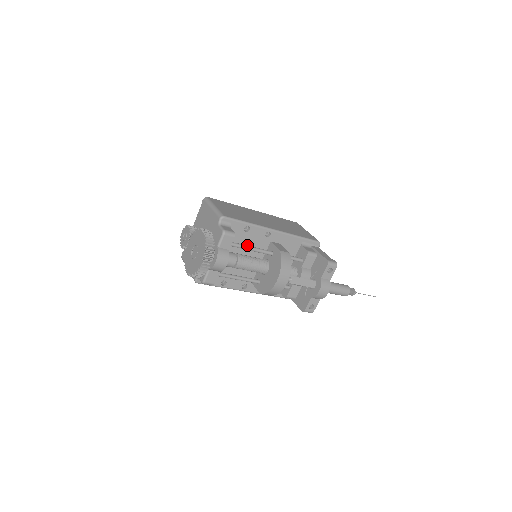
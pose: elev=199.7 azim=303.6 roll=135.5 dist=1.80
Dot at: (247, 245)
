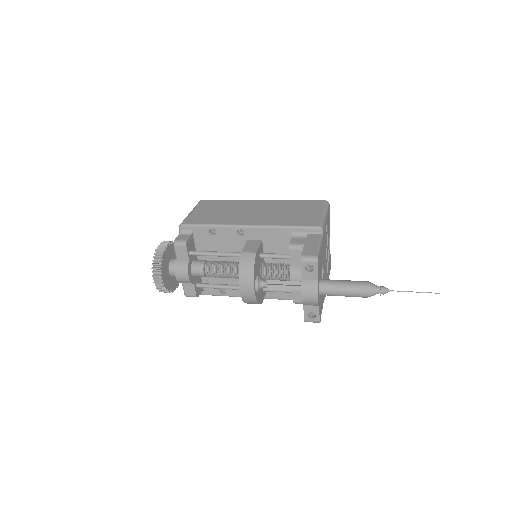
Dot at: (224, 248)
